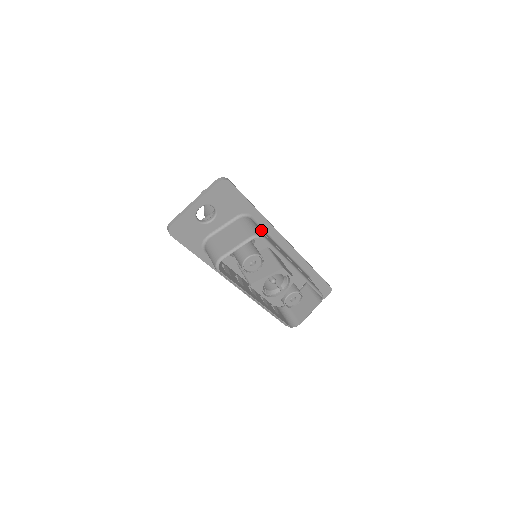
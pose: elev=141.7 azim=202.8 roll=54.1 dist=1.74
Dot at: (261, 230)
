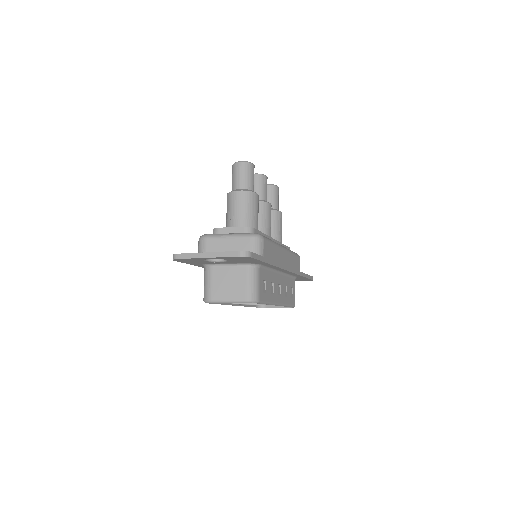
Dot at: (264, 279)
